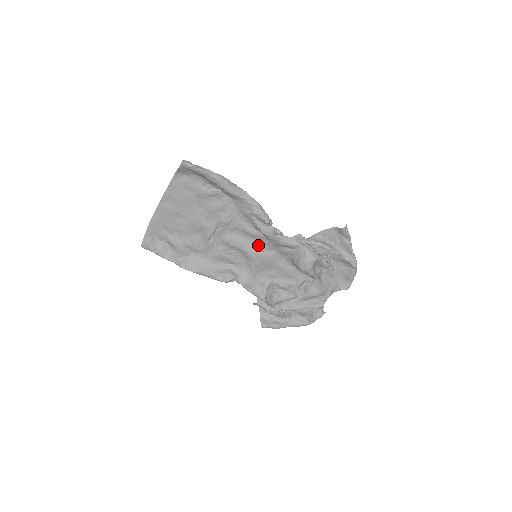
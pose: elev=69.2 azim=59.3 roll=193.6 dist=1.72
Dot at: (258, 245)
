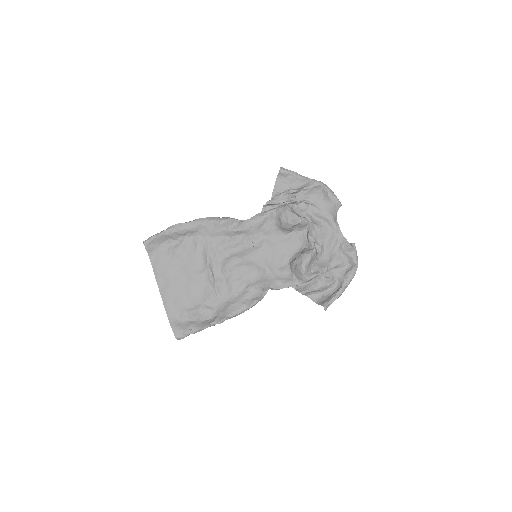
Dot at: (248, 247)
